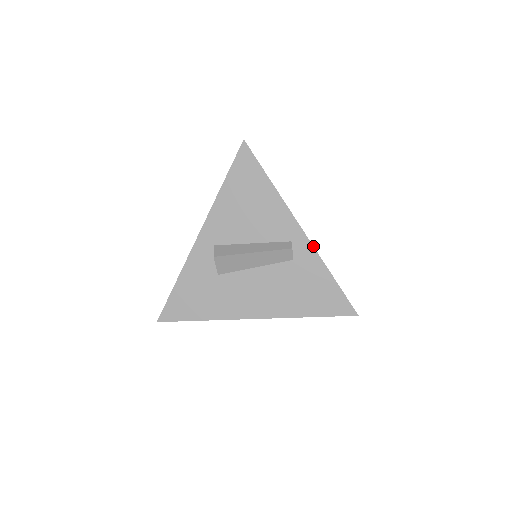
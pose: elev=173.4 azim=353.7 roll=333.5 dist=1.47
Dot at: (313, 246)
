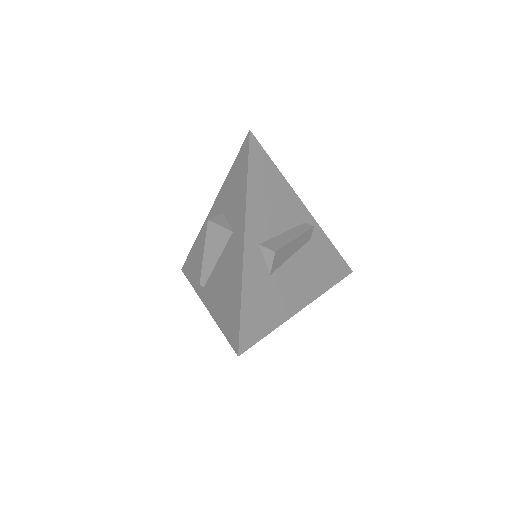
Dot at: occluded
